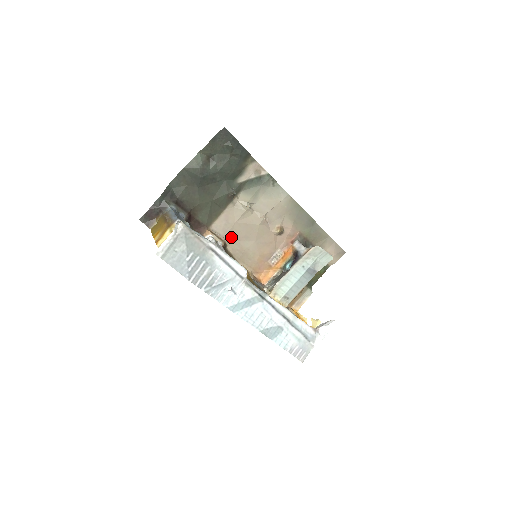
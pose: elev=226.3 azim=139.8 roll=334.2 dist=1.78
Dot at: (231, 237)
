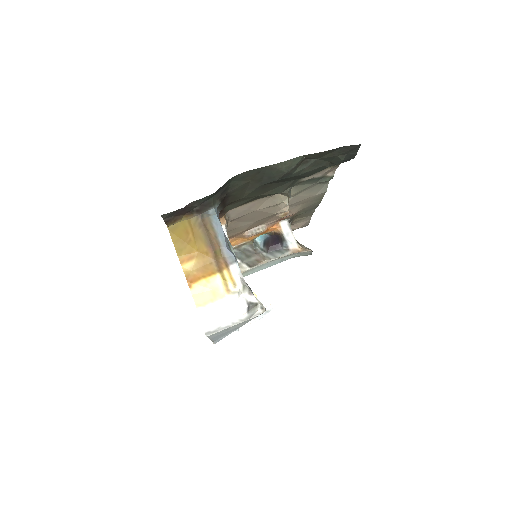
Dot at: (237, 218)
